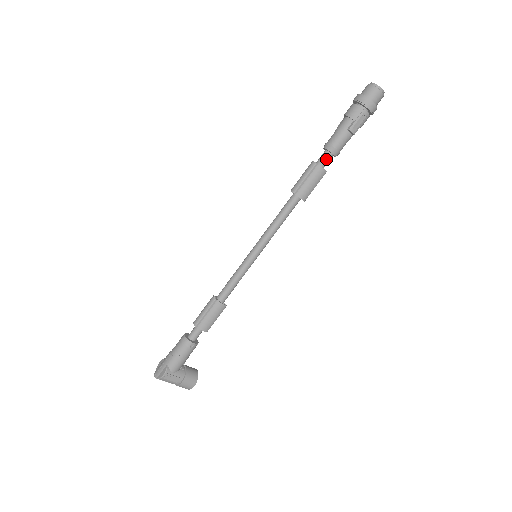
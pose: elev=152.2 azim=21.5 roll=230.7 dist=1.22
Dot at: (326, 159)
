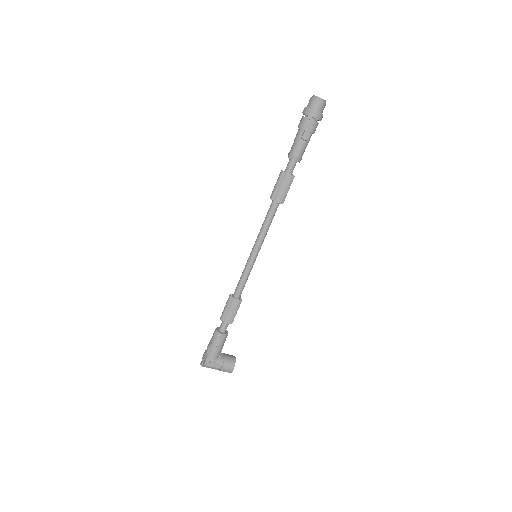
Dot at: (291, 166)
